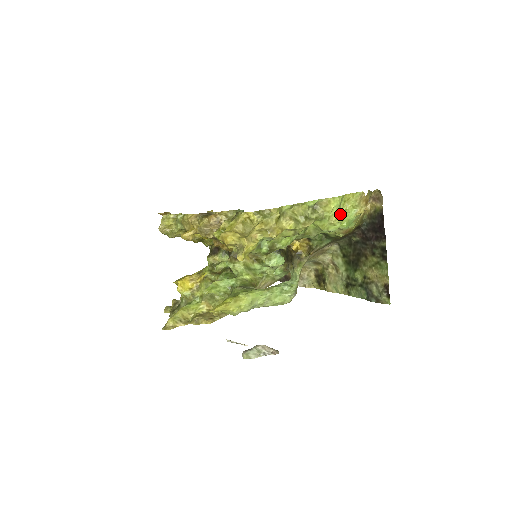
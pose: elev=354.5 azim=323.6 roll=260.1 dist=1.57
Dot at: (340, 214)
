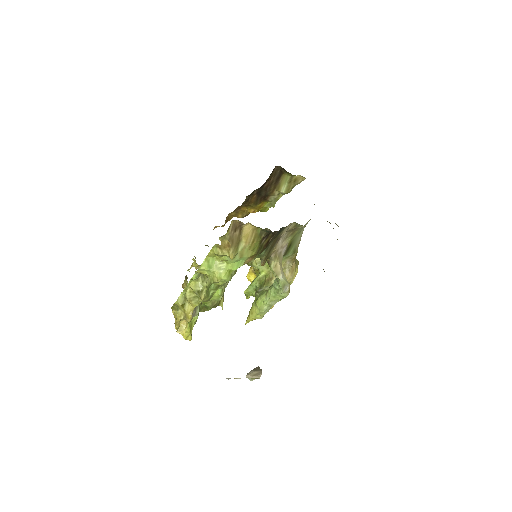
Dot at: (218, 271)
